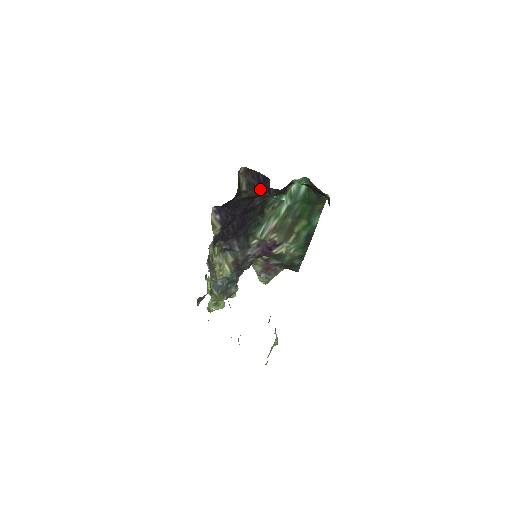
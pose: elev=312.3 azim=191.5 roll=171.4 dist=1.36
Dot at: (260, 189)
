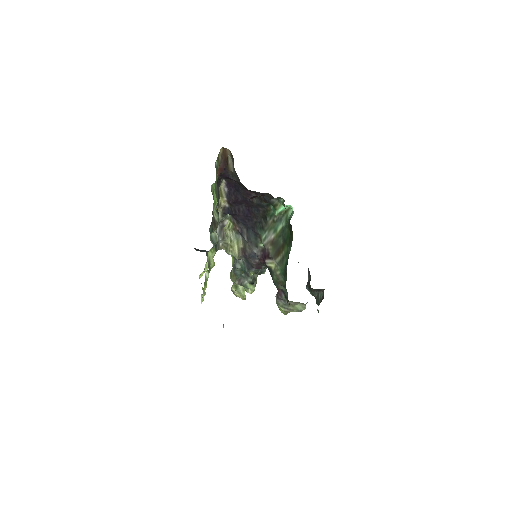
Dot at: occluded
